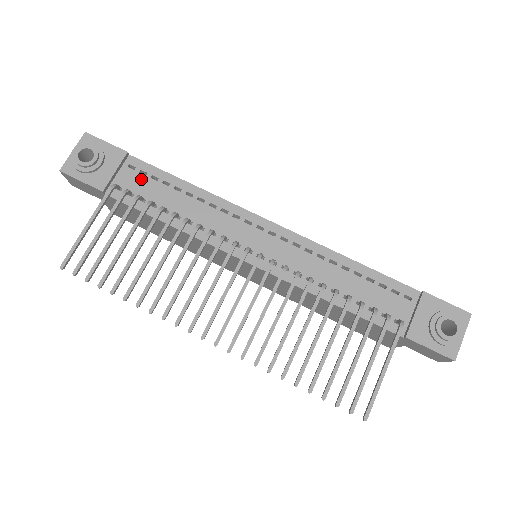
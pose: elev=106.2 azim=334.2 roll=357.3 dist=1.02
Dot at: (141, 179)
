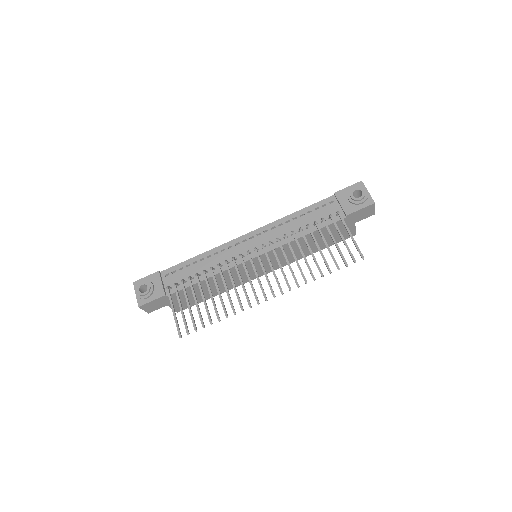
Dot at: (175, 275)
